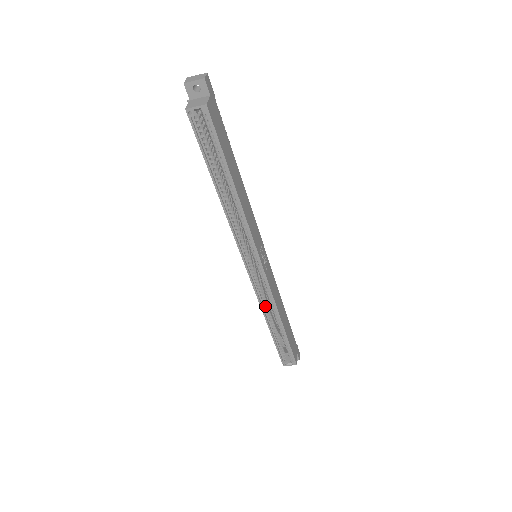
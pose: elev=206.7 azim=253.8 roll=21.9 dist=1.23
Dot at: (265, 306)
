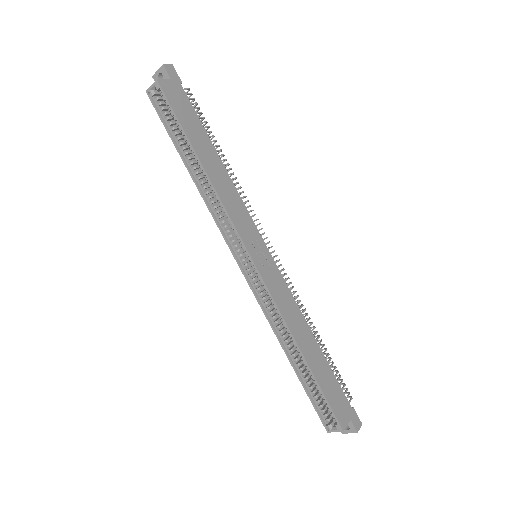
Dot at: (277, 325)
